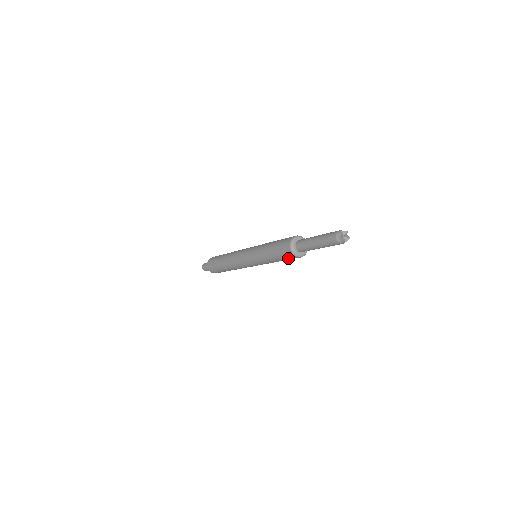
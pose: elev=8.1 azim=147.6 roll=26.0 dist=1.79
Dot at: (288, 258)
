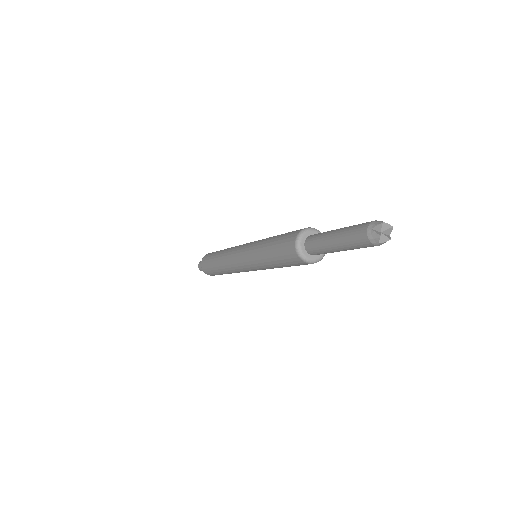
Dot at: (287, 256)
